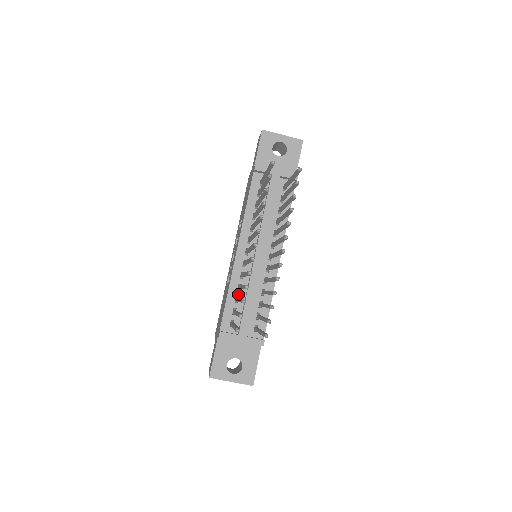
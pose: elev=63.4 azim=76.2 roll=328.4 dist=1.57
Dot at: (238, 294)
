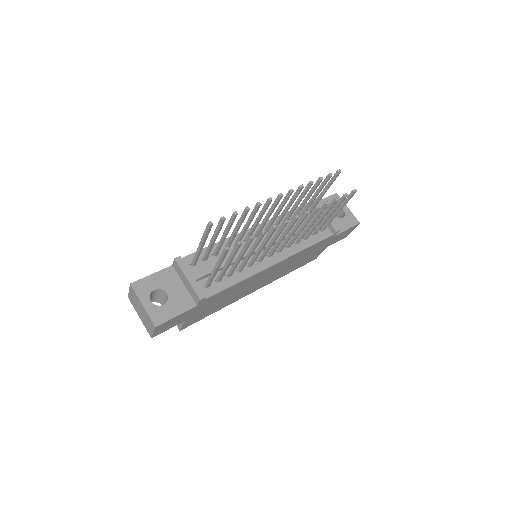
Dot at: (220, 252)
